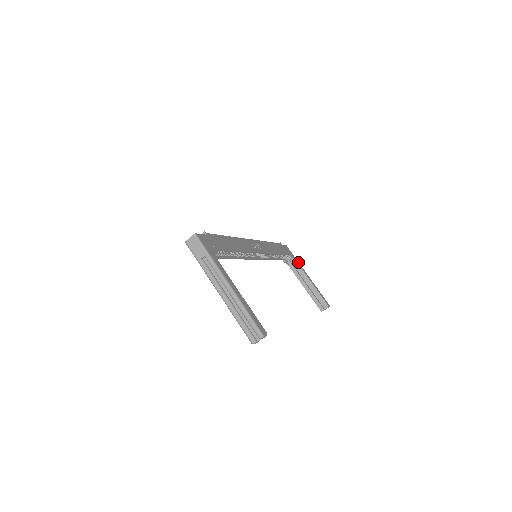
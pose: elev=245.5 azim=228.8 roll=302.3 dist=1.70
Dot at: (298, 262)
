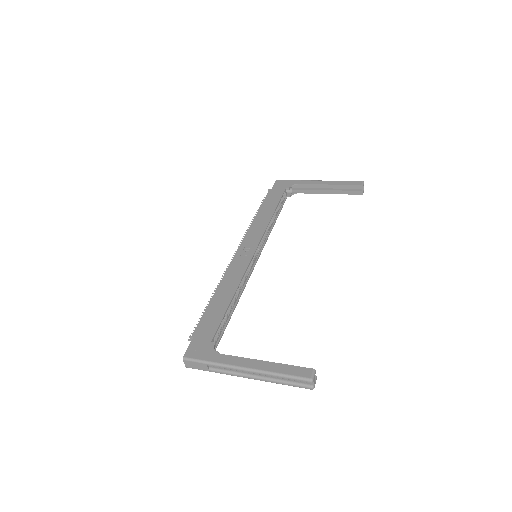
Dot at: (299, 181)
